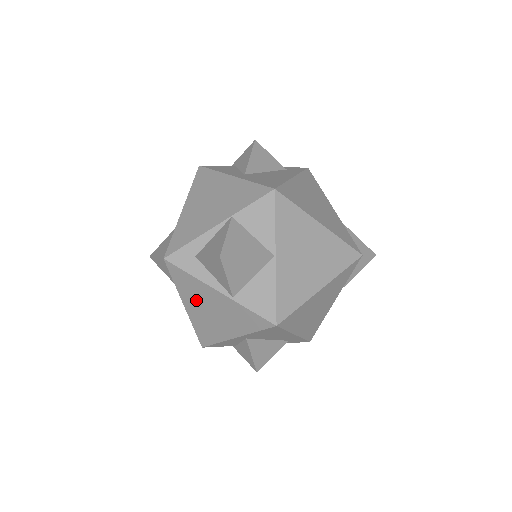
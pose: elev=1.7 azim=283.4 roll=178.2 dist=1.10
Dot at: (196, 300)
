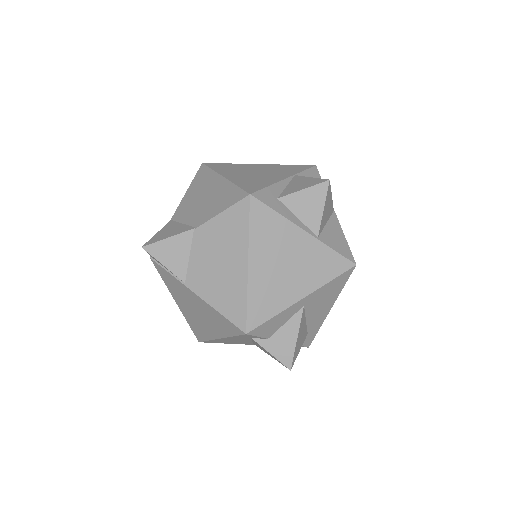
Dot at: (270, 250)
